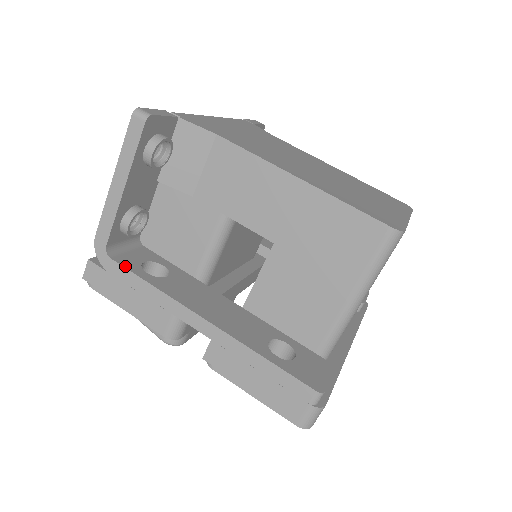
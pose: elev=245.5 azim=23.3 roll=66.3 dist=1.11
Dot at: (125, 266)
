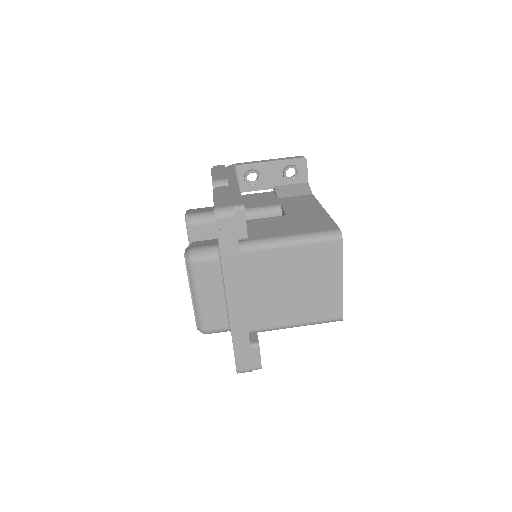
Dot at: occluded
